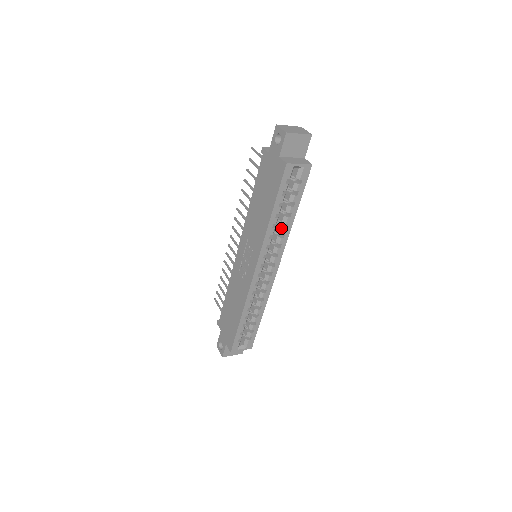
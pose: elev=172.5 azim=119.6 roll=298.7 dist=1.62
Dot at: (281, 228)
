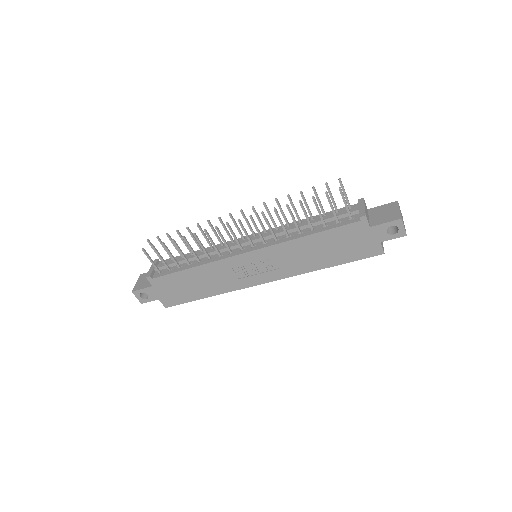
Dot at: occluded
